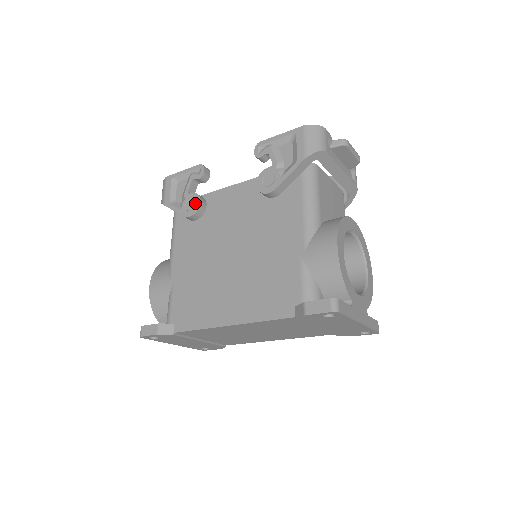
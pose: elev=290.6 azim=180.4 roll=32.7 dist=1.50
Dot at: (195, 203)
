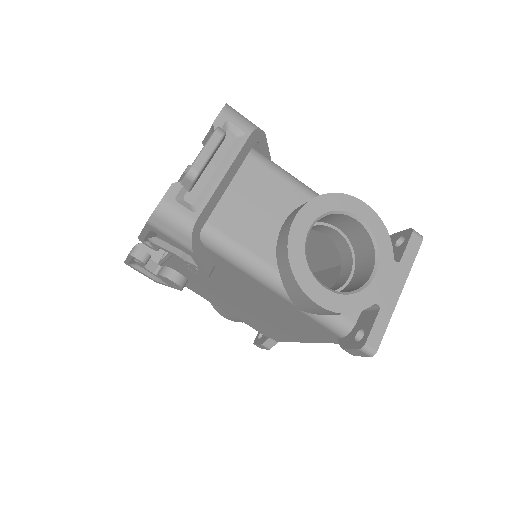
Dot at: (171, 282)
